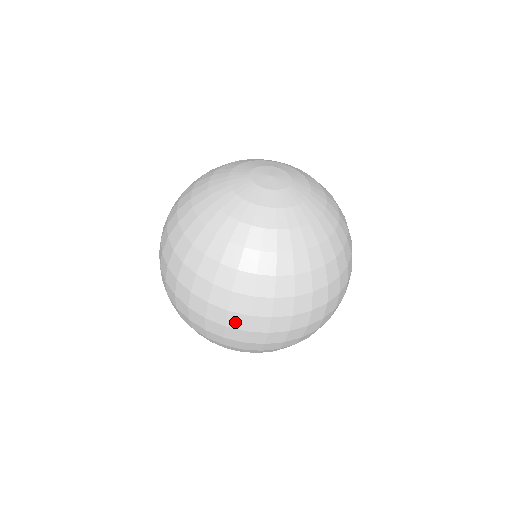
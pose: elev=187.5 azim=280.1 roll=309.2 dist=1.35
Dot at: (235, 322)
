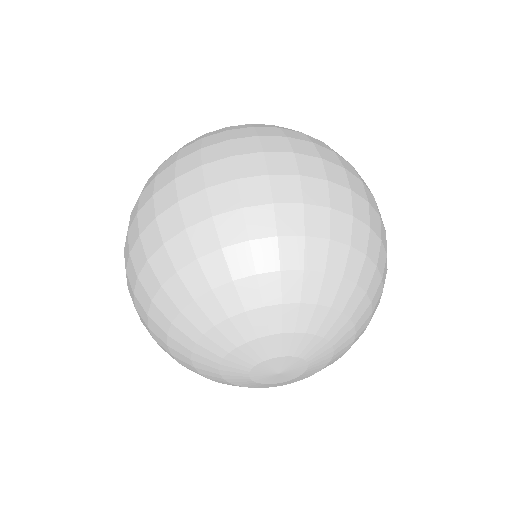
Dot at: occluded
